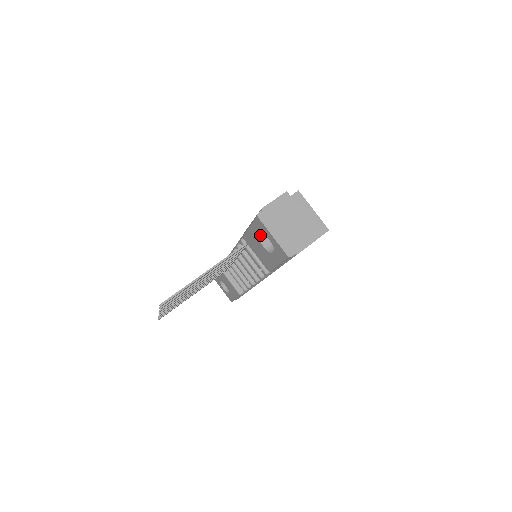
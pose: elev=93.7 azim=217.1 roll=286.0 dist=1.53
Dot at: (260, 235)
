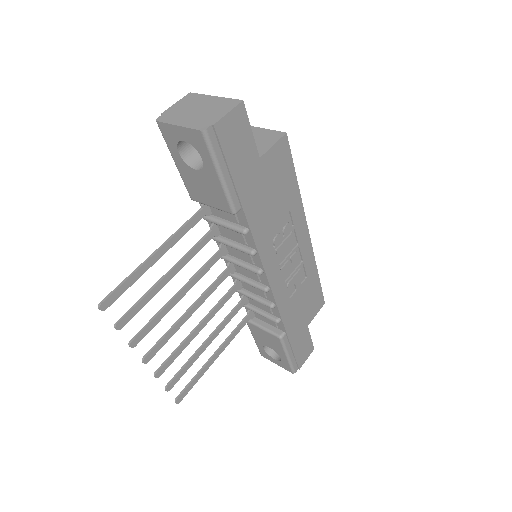
Dot at: (186, 159)
